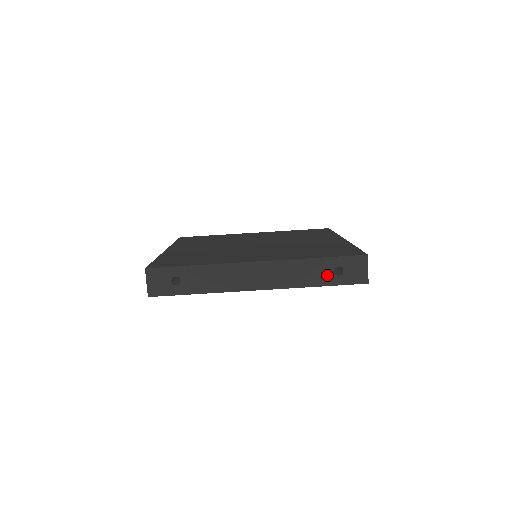
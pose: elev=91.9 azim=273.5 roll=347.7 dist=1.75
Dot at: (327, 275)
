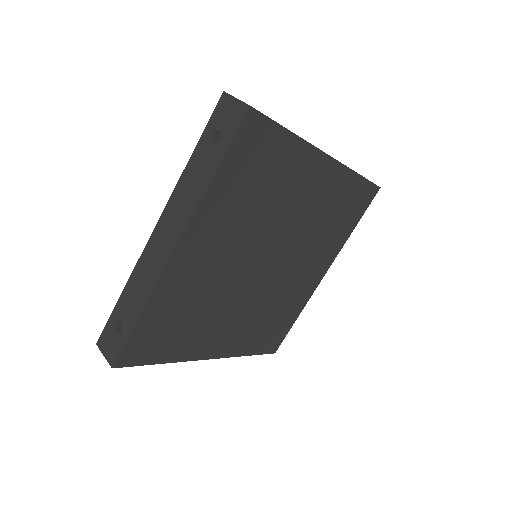
Dot at: (211, 155)
